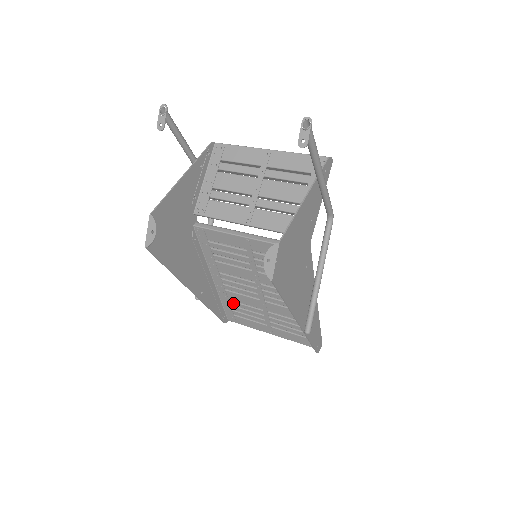
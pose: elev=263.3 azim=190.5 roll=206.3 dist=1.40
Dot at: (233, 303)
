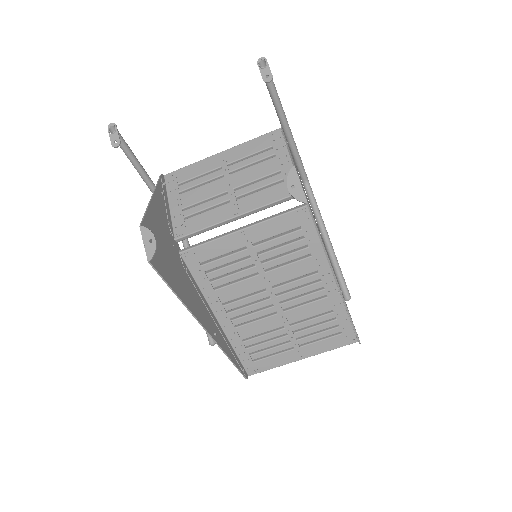
Dot at: (248, 342)
